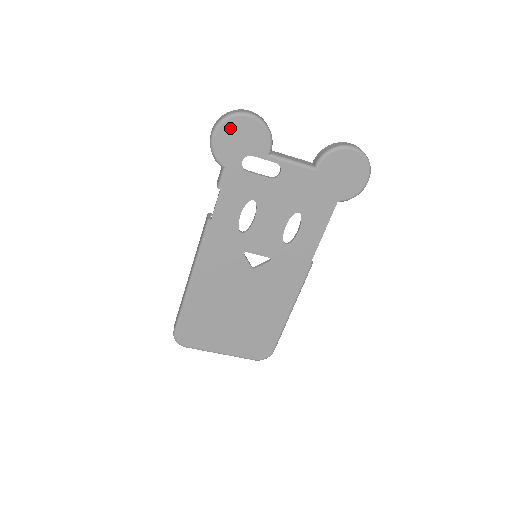
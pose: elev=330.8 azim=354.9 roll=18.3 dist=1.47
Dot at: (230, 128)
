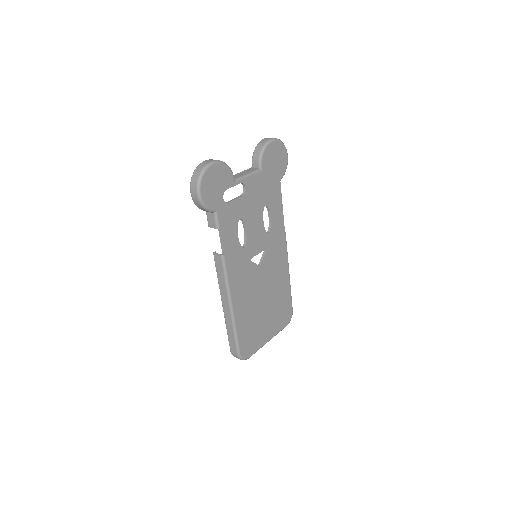
Dot at: (207, 181)
